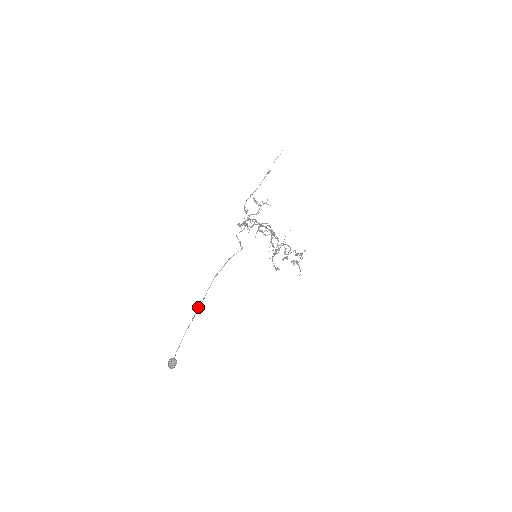
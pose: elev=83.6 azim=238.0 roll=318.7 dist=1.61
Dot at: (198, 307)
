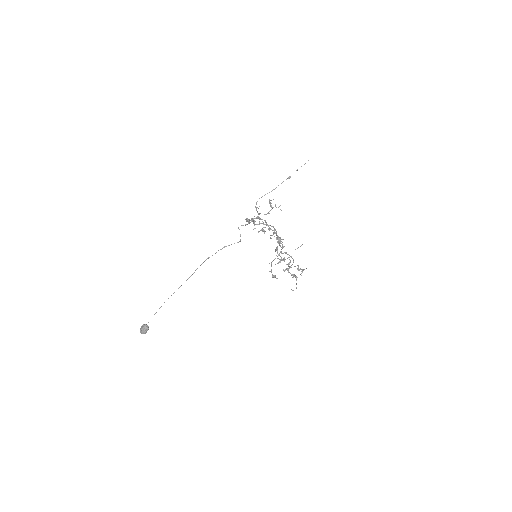
Dot at: occluded
